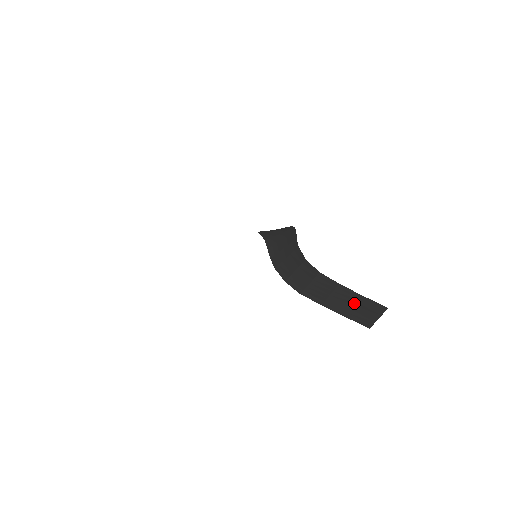
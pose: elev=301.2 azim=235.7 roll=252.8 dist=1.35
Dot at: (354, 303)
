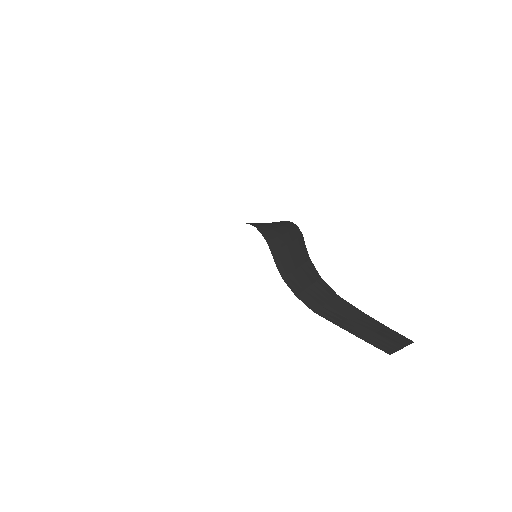
Dot at: (375, 330)
